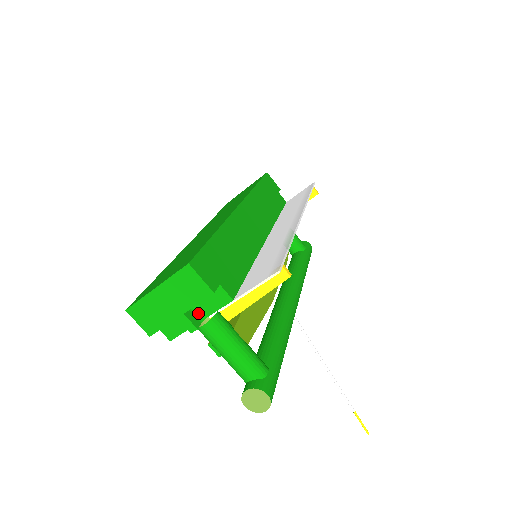
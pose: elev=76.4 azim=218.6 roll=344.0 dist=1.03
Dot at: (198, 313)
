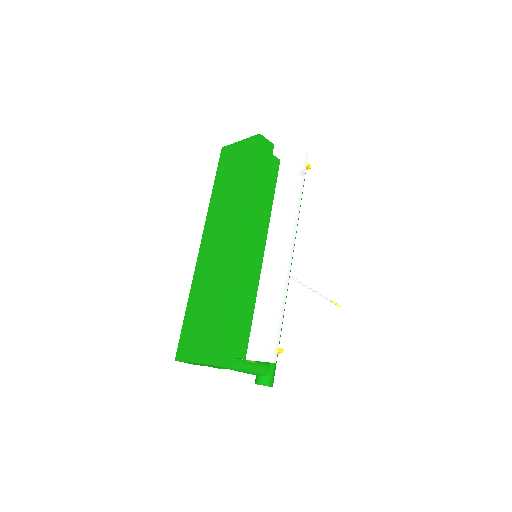
Dot at: occluded
